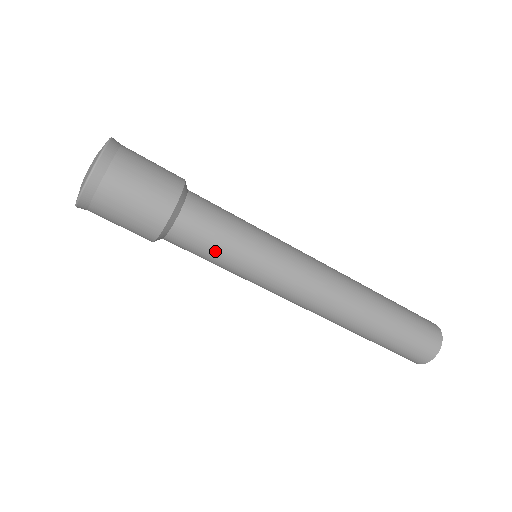
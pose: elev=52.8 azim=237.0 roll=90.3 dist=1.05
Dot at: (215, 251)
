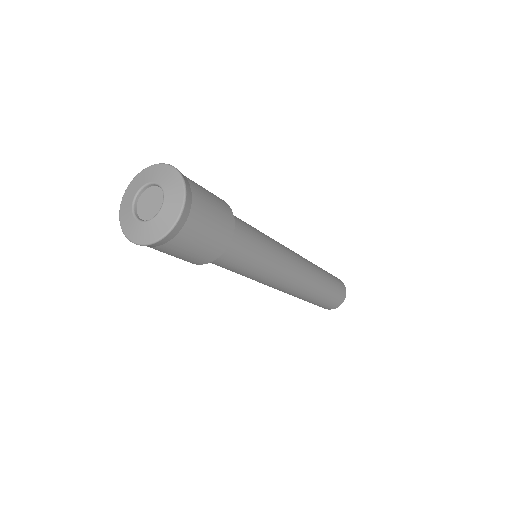
Dot at: (232, 270)
